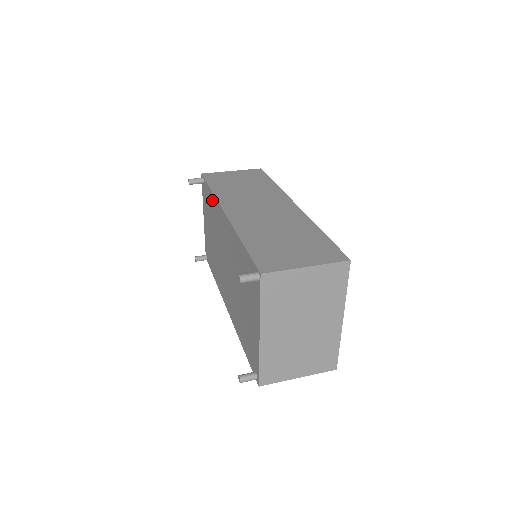
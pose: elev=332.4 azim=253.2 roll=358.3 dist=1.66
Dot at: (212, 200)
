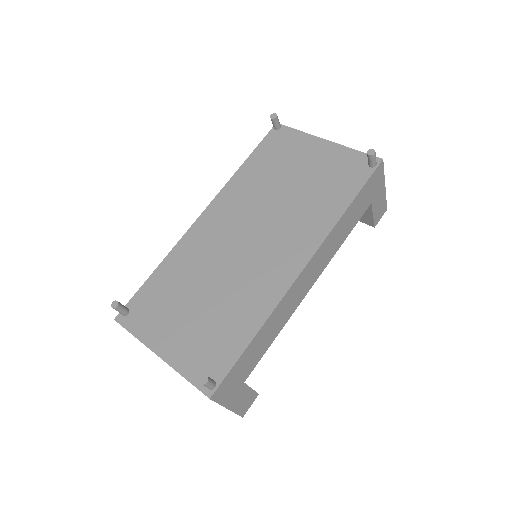
Dot at: (168, 267)
